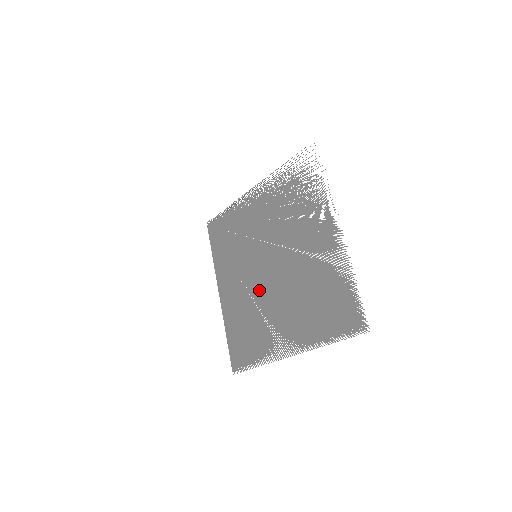
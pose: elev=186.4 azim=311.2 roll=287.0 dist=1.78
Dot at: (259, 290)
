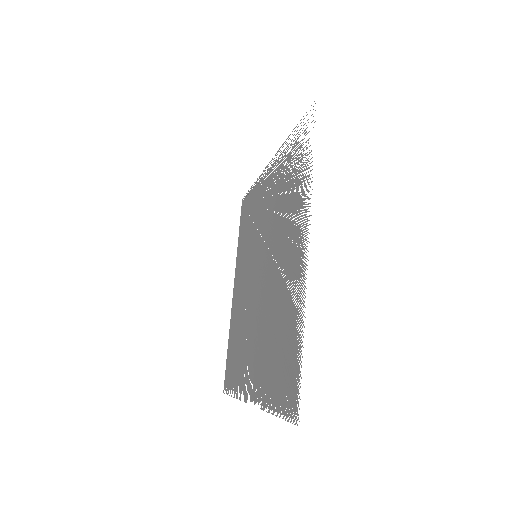
Dot at: (249, 302)
